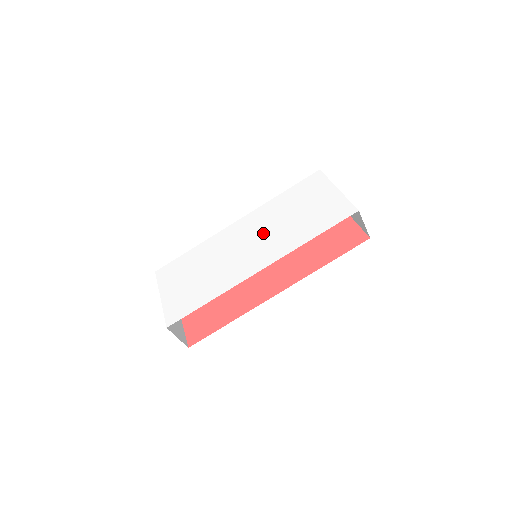
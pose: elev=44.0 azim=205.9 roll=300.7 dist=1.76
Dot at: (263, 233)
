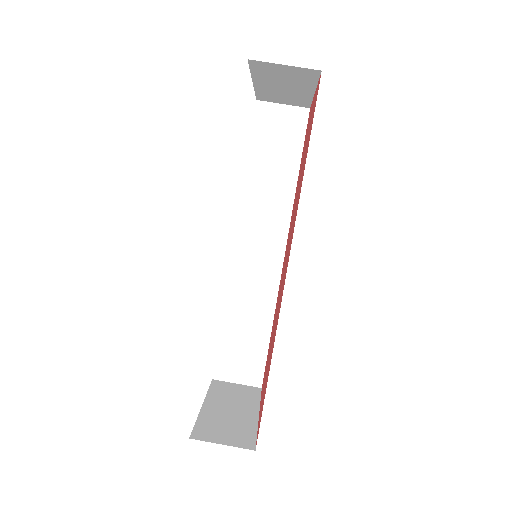
Dot at: occluded
